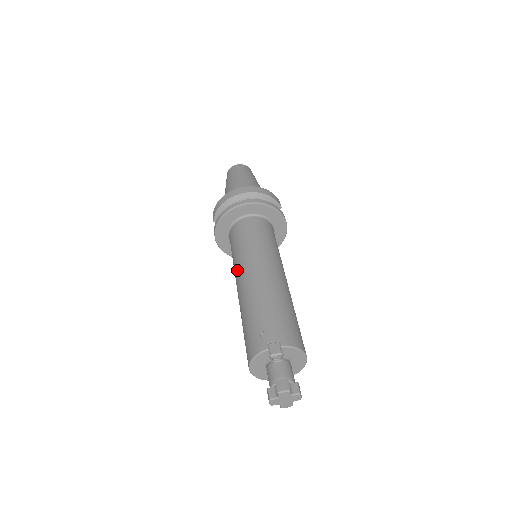
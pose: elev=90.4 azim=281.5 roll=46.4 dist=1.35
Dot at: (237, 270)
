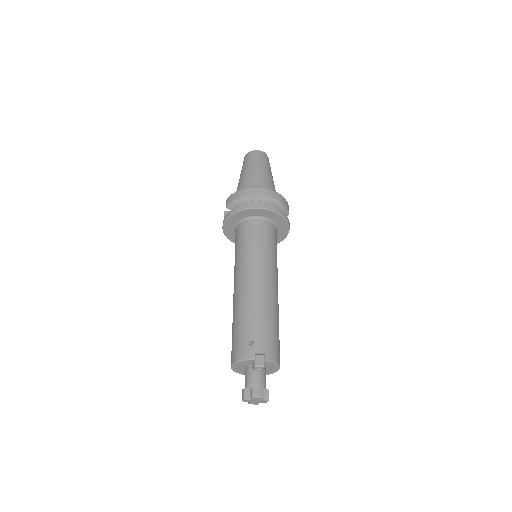
Dot at: (239, 269)
